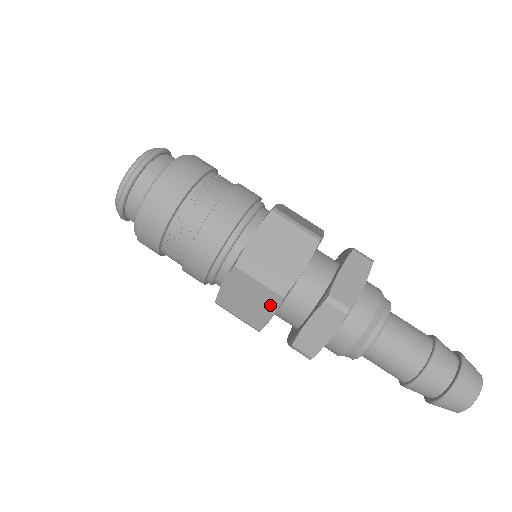
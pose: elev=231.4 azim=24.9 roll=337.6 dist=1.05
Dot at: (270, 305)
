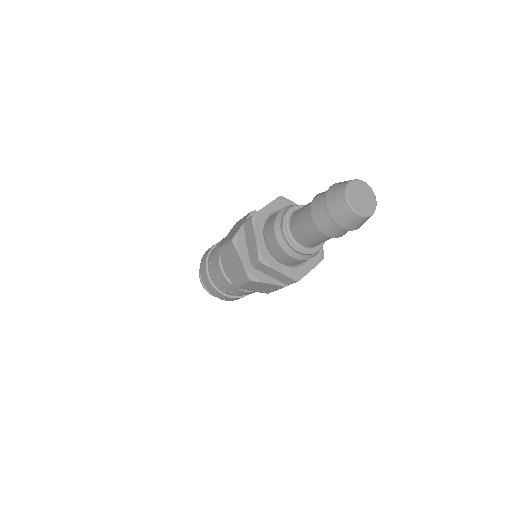
Dot at: (235, 254)
